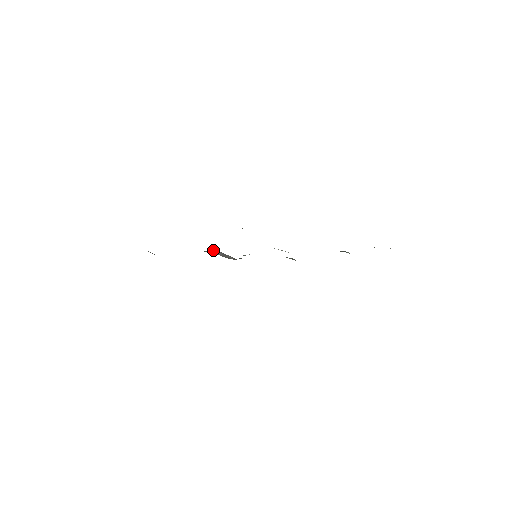
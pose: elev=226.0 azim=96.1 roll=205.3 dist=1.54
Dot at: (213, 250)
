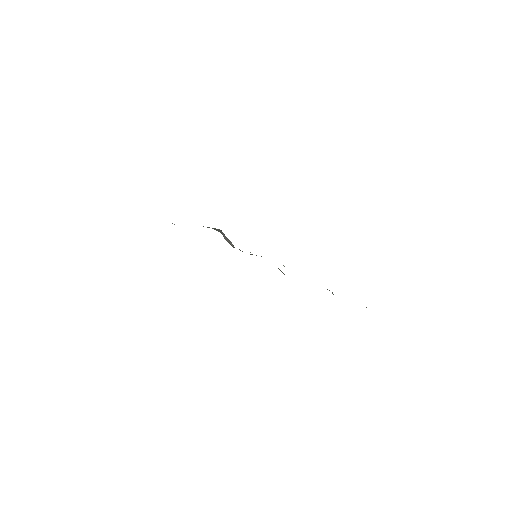
Dot at: (220, 230)
